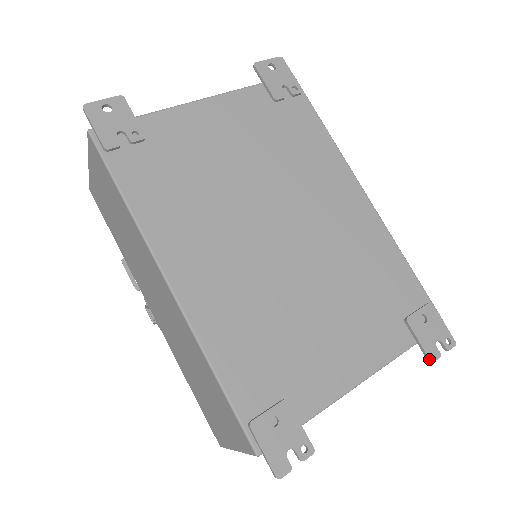
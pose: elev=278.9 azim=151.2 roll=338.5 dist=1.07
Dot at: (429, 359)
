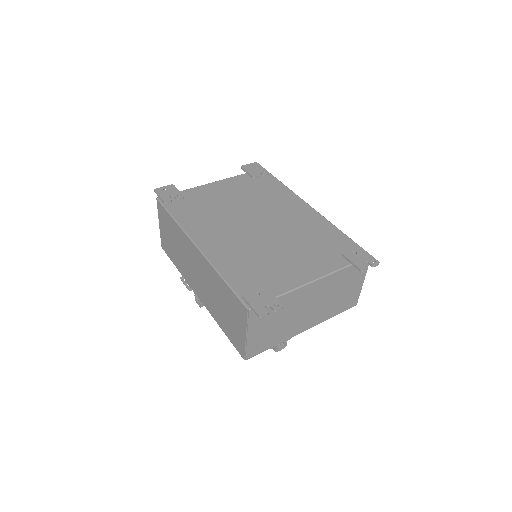
Dot at: (360, 269)
